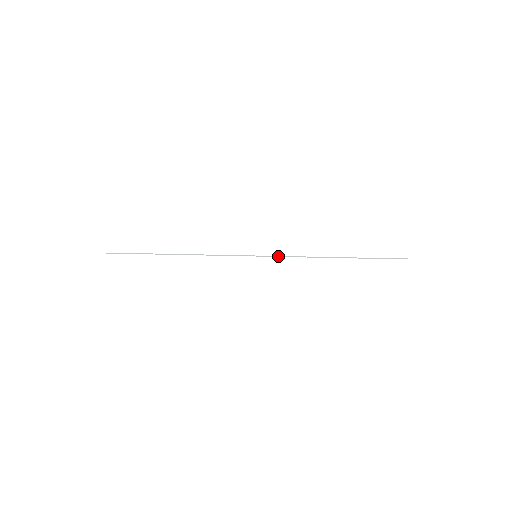
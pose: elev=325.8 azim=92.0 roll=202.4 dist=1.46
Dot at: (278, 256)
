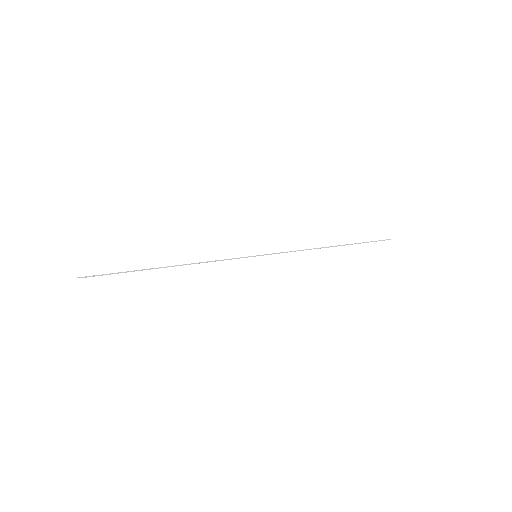
Dot at: (278, 253)
